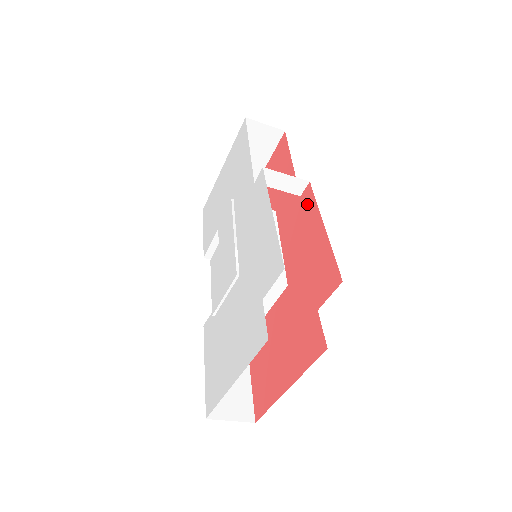
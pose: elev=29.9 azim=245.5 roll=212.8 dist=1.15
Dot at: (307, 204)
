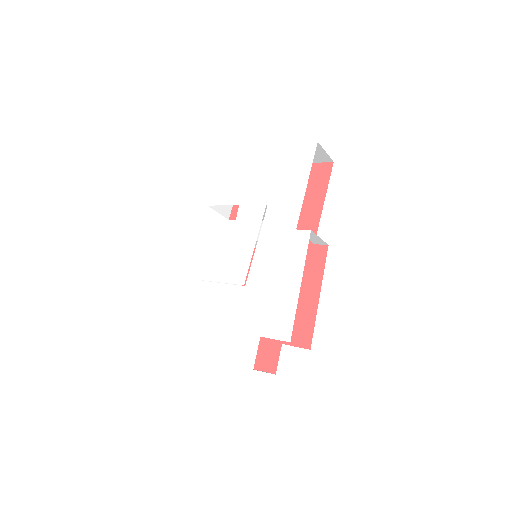
Dot at: (316, 260)
